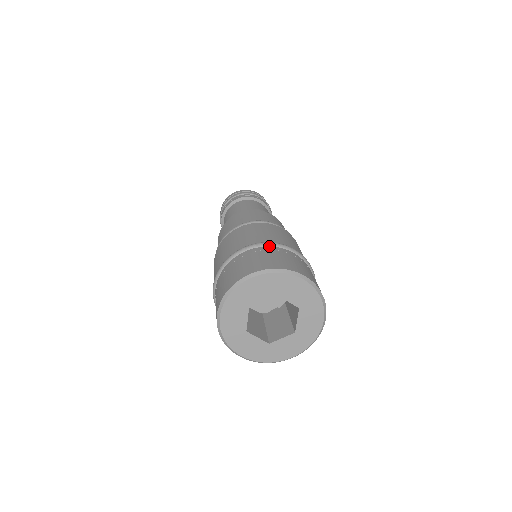
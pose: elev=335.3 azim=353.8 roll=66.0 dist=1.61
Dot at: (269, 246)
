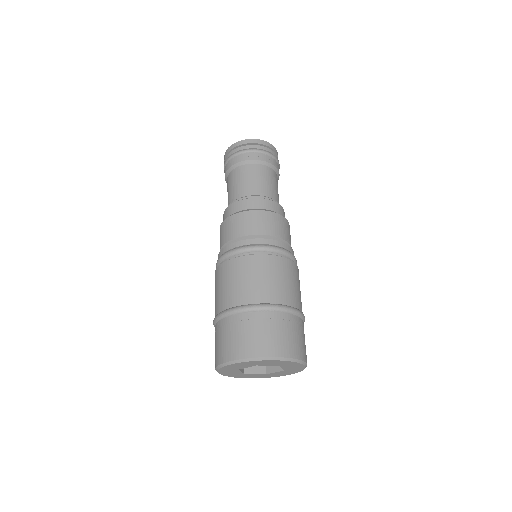
Dot at: (293, 314)
